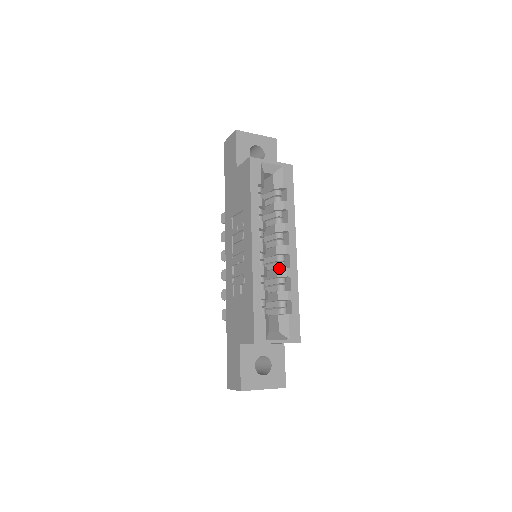
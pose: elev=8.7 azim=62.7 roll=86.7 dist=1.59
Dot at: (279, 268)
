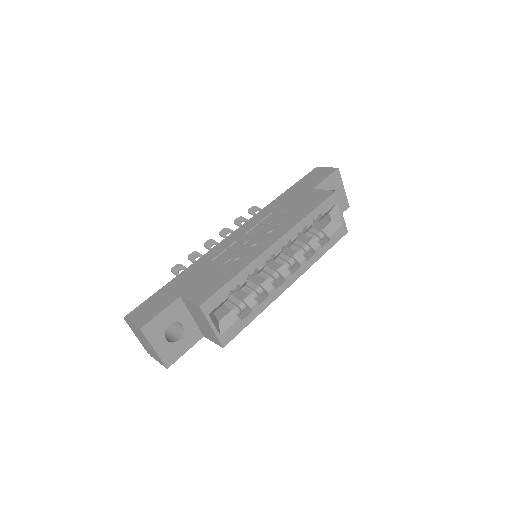
Dot at: (269, 281)
